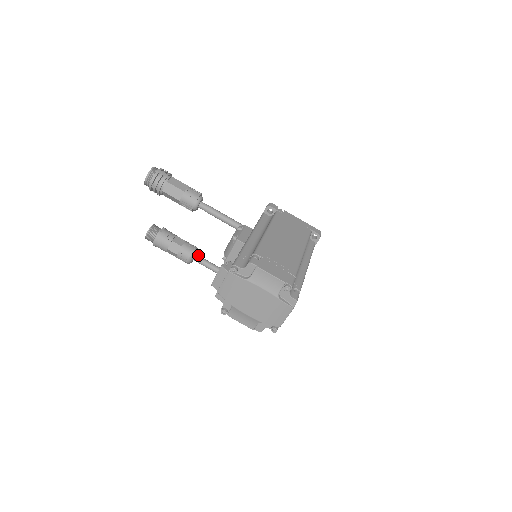
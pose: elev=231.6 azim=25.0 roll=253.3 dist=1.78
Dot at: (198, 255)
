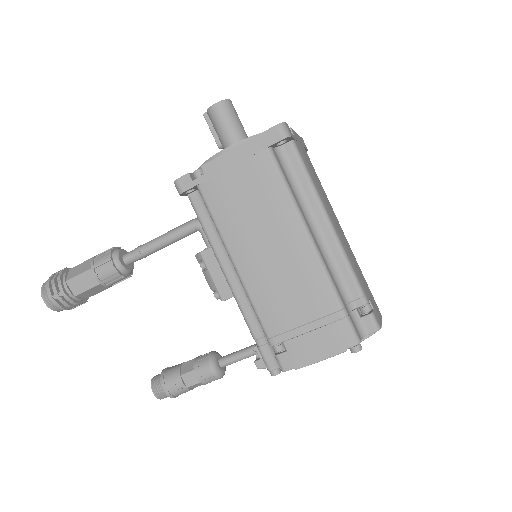
Dot at: (221, 362)
